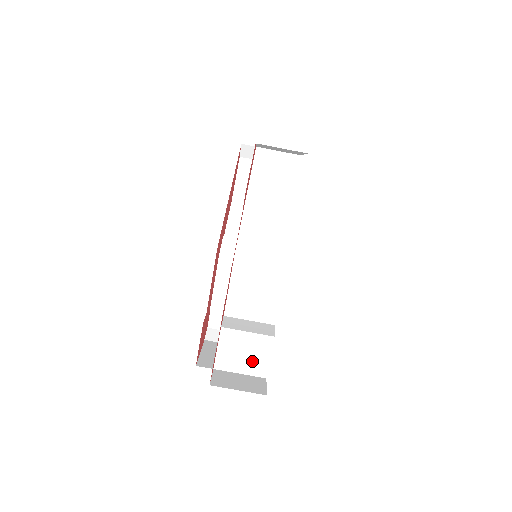
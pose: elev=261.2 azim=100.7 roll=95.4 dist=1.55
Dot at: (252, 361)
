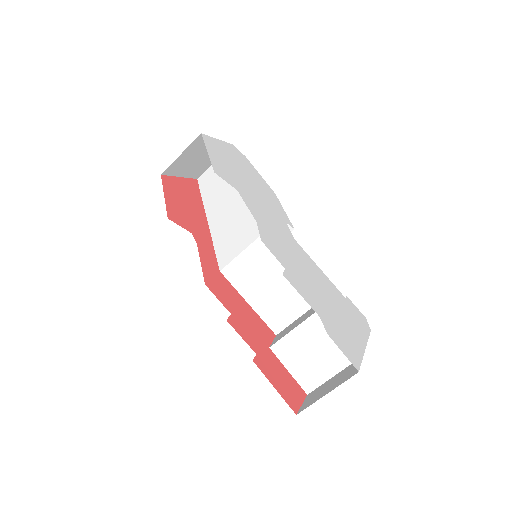
Dot at: (331, 352)
